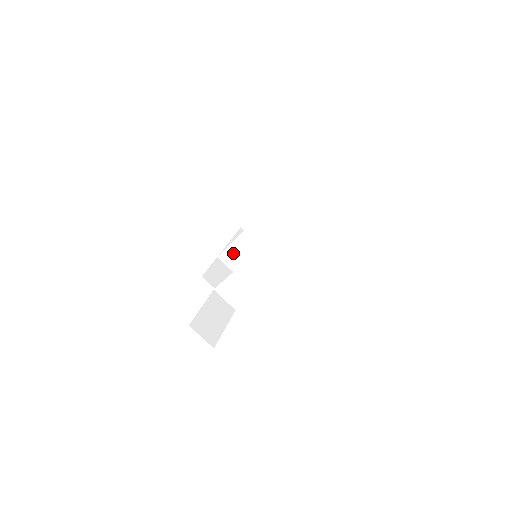
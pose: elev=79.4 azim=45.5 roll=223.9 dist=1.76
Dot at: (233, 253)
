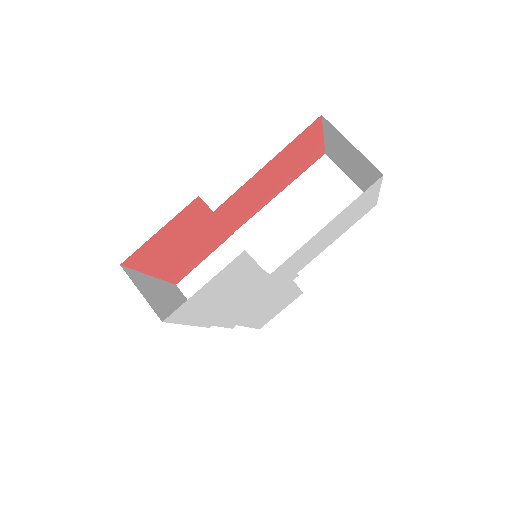
Dot at: occluded
